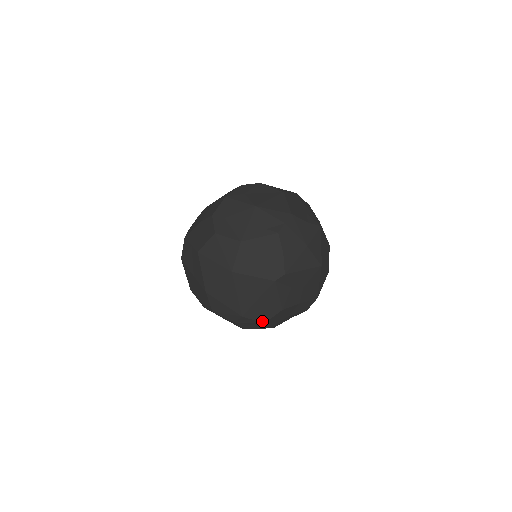
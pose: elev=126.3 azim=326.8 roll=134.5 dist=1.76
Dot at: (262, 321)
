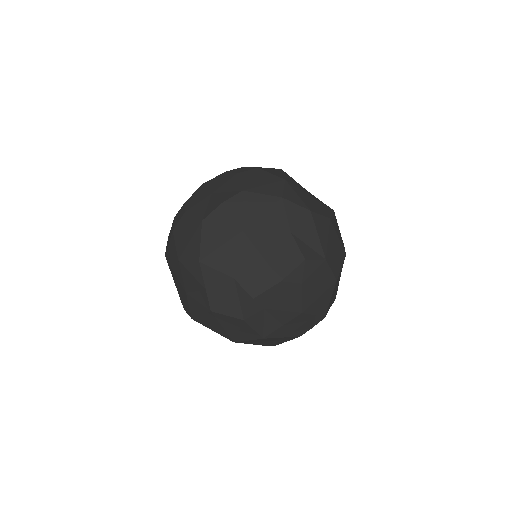
Dot at: occluded
